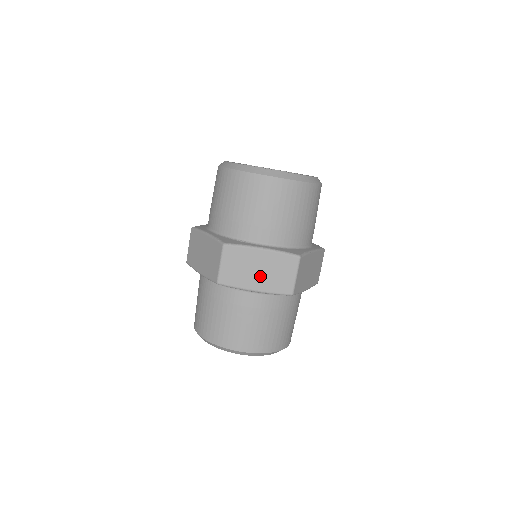
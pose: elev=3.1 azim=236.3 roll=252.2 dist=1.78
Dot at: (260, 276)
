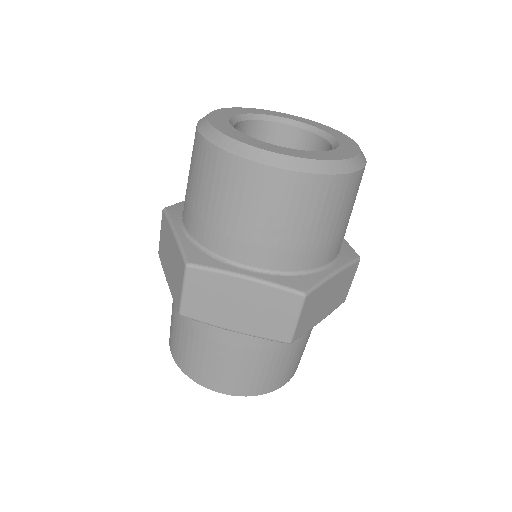
Dot at: (242, 314)
